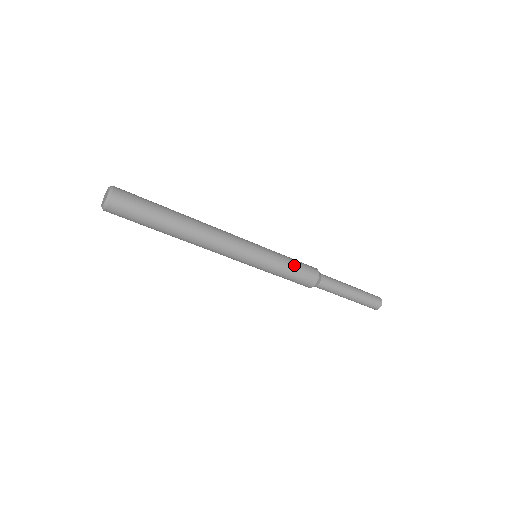
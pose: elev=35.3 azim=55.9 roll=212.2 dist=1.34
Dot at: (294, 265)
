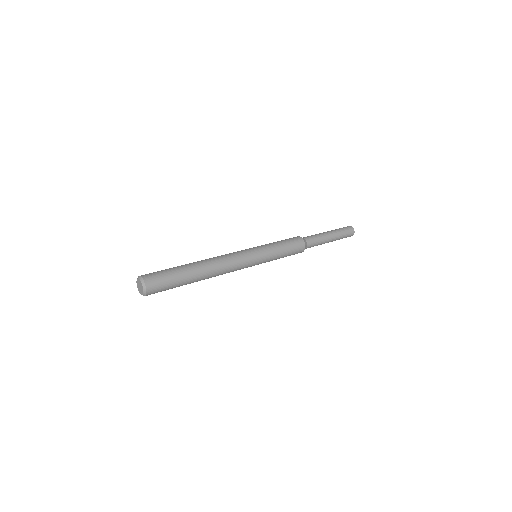
Dot at: (286, 249)
